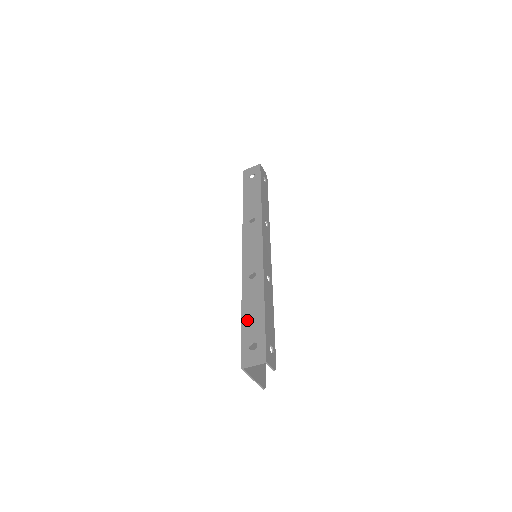
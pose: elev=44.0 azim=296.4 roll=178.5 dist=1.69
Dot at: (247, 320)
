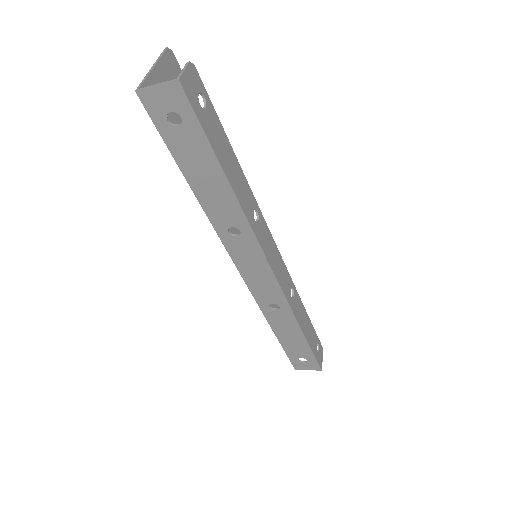
Dot at: (287, 343)
